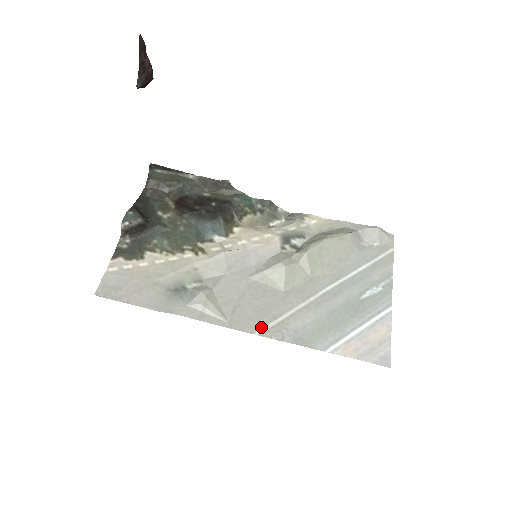
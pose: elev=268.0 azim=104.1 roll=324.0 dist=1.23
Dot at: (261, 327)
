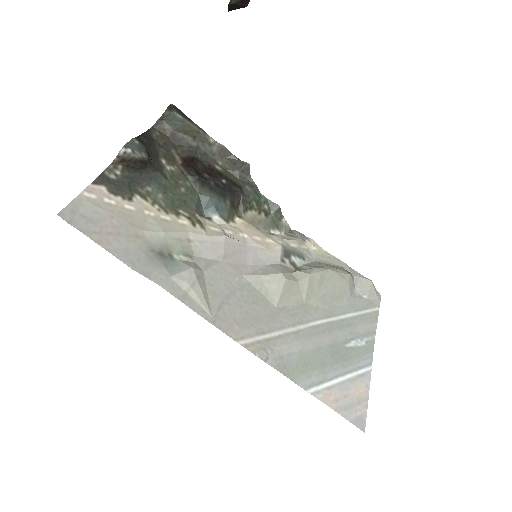
Dot at: (246, 337)
